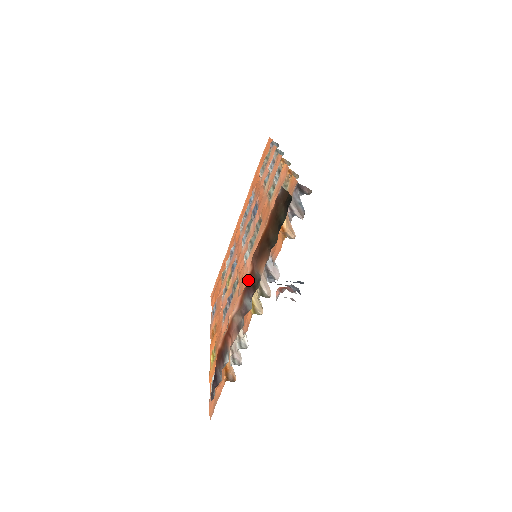
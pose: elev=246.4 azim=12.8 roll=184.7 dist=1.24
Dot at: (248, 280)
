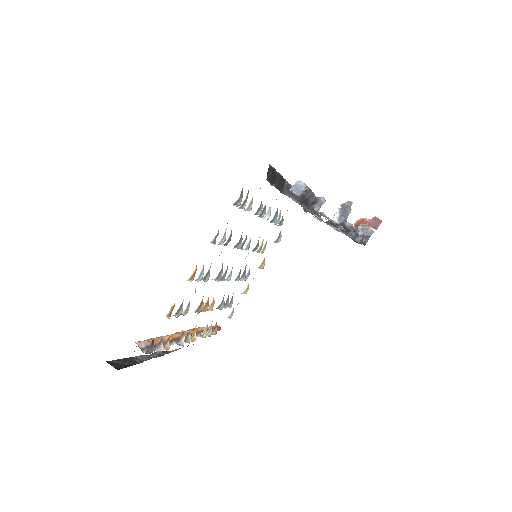
Dot at: occluded
